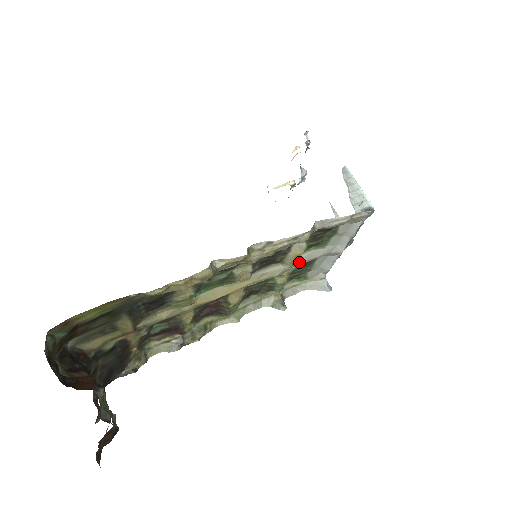
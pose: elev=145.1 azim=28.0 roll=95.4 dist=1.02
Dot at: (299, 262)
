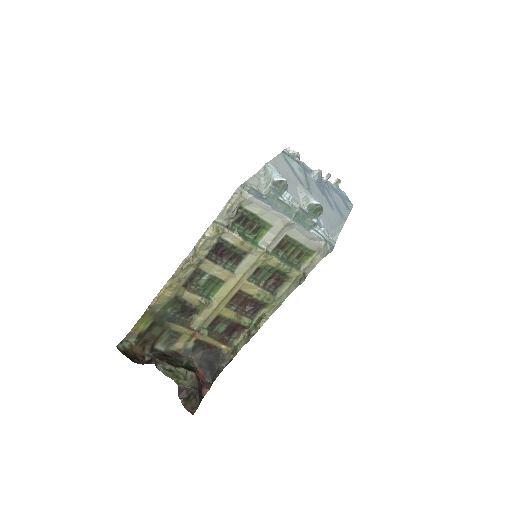
Dot at: (266, 245)
